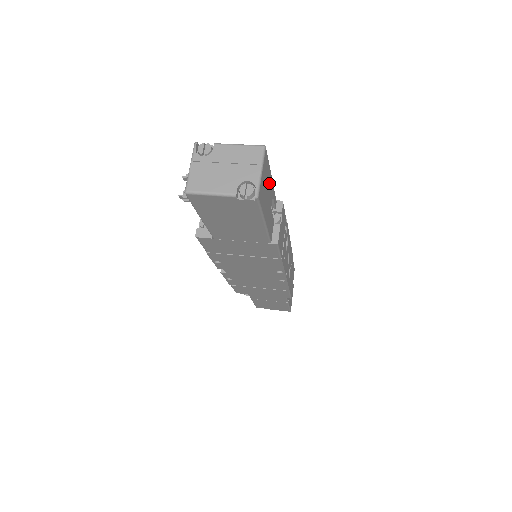
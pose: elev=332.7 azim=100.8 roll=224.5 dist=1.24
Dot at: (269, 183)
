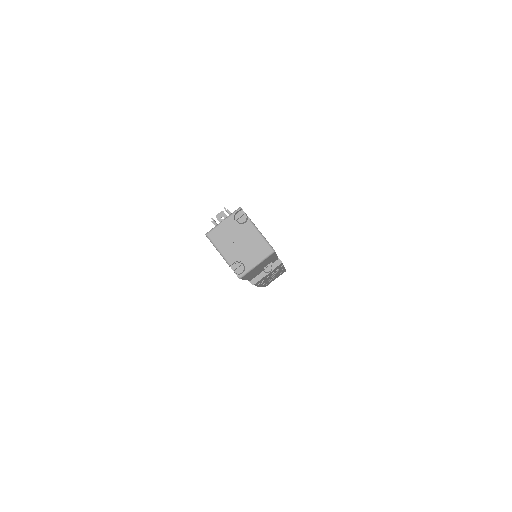
Dot at: (269, 261)
